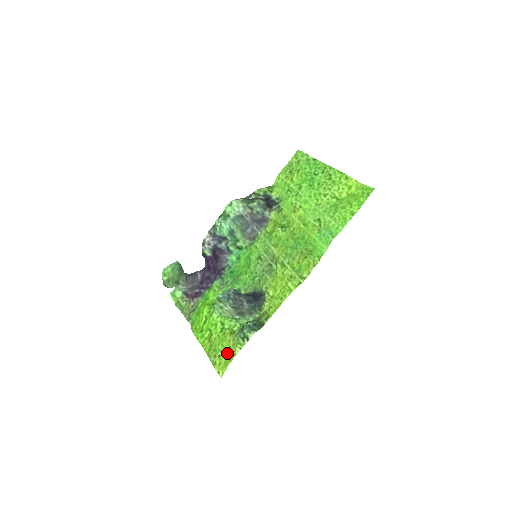
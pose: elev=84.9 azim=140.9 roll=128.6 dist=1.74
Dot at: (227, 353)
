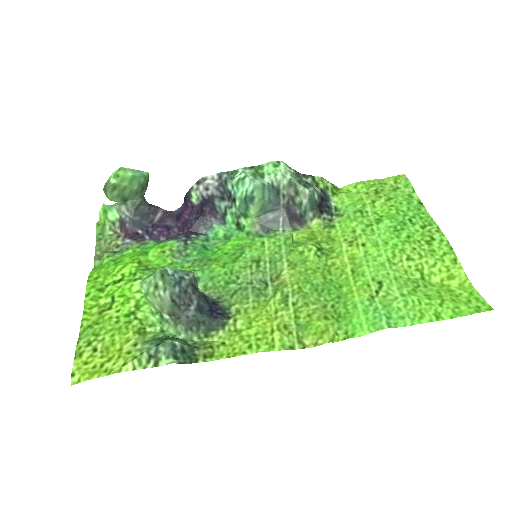
Dot at: (110, 355)
